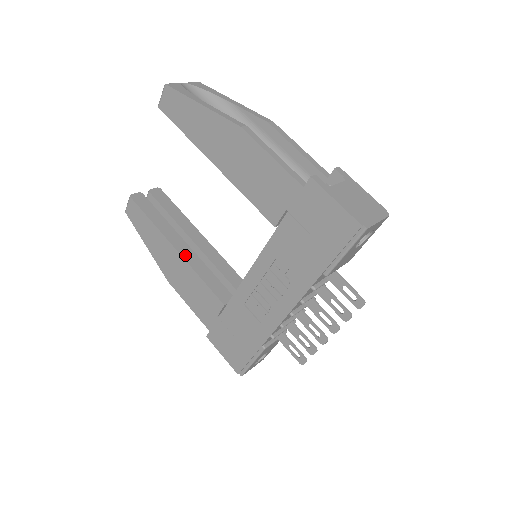
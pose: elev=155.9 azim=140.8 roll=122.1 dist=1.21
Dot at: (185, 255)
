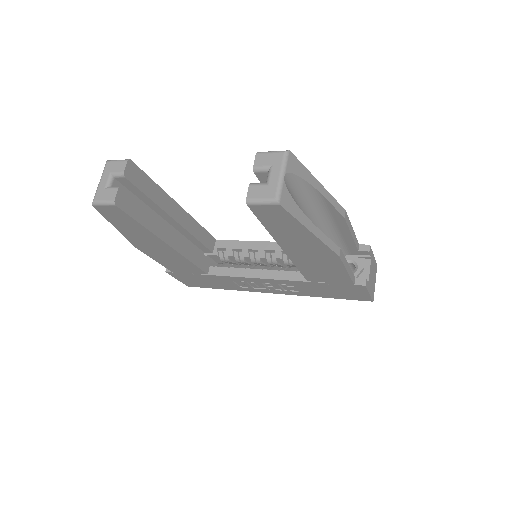
Dot at: (177, 246)
